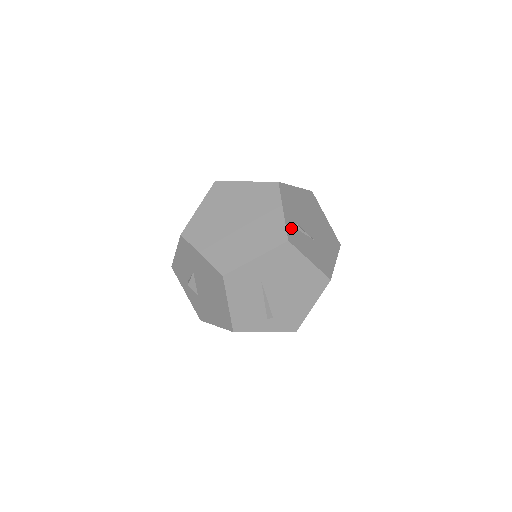
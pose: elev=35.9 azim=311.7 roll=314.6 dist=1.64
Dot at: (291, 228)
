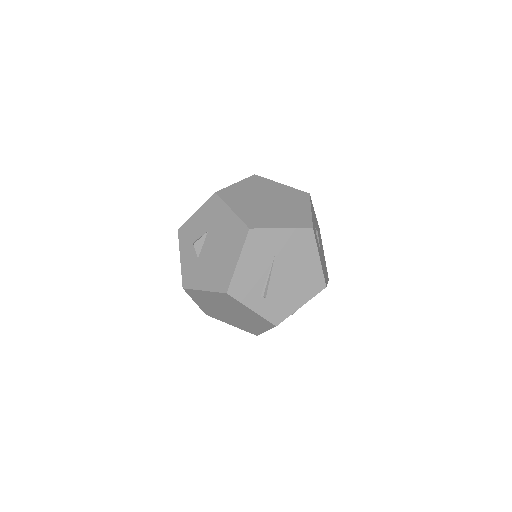
Dot at: occluded
